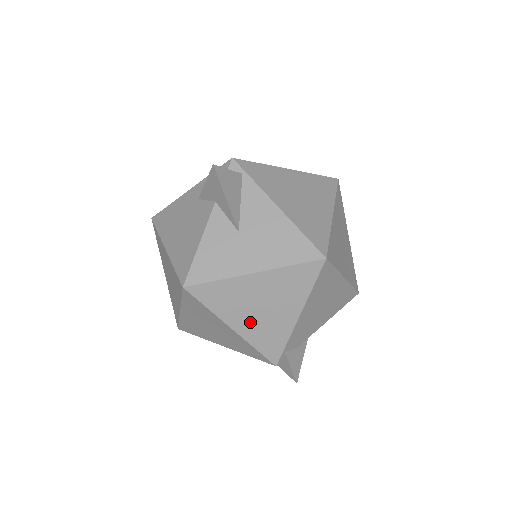
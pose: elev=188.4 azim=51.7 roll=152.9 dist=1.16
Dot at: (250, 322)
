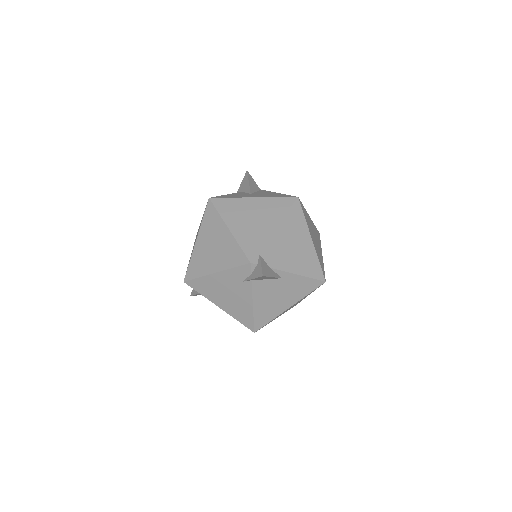
Dot at: (242, 226)
